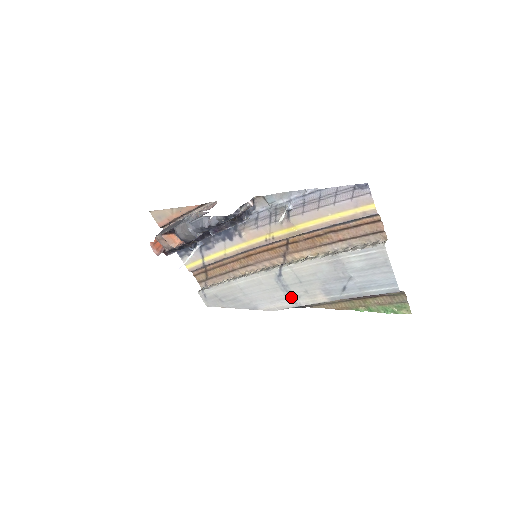
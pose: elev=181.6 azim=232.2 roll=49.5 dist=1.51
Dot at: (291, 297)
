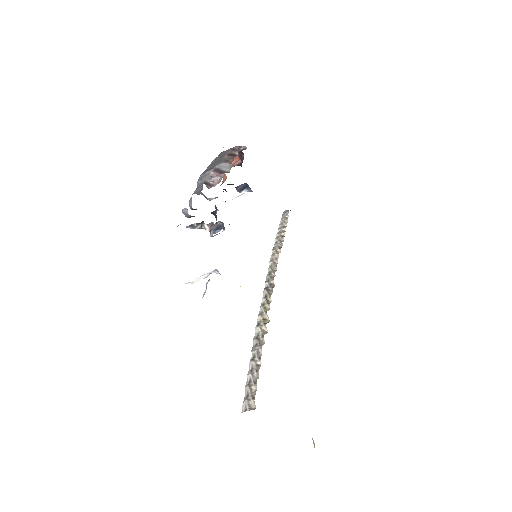
Dot at: occluded
